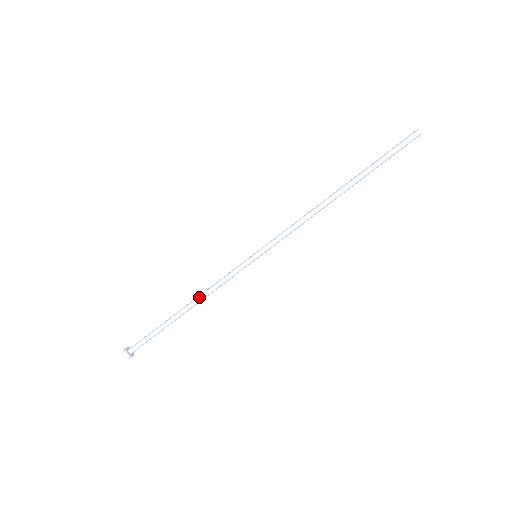
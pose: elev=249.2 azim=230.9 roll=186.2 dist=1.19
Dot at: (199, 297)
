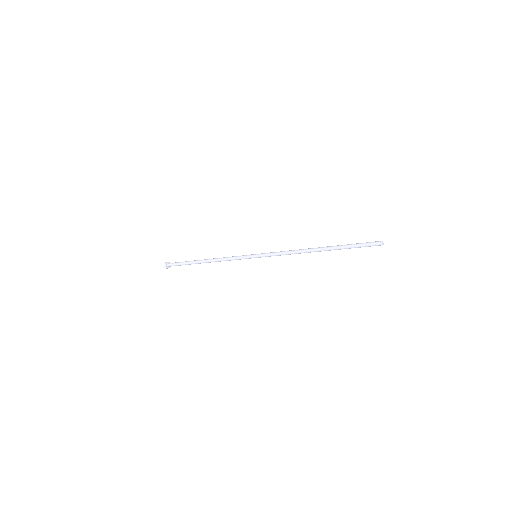
Dot at: (215, 259)
